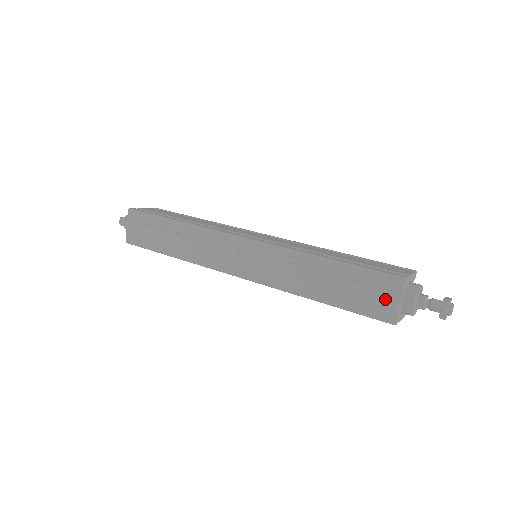
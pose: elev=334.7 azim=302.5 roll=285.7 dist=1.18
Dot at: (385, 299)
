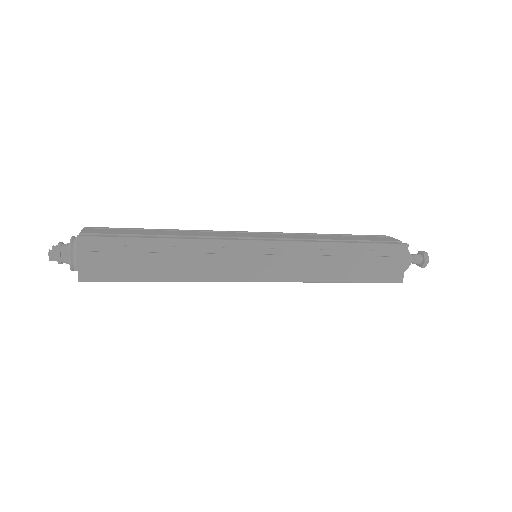
Dot at: (395, 265)
